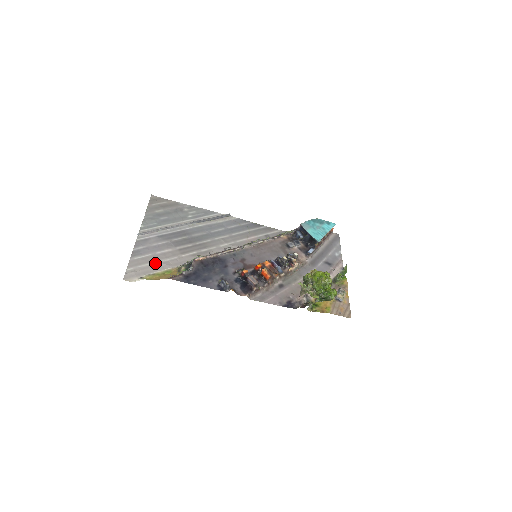
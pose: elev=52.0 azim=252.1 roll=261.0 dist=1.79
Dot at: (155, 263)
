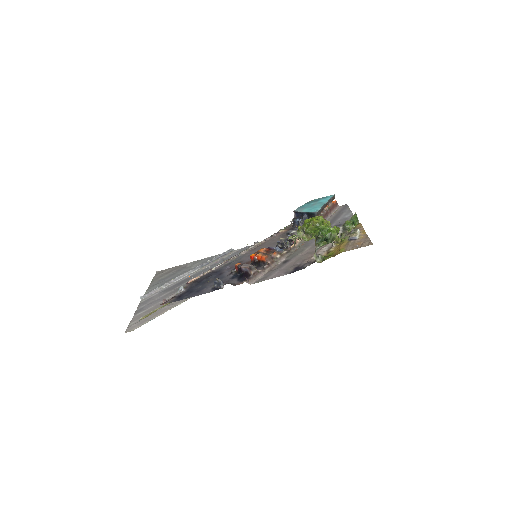
Dot at: occluded
